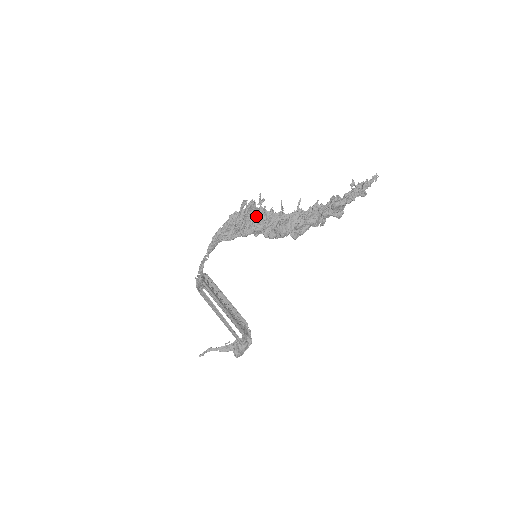
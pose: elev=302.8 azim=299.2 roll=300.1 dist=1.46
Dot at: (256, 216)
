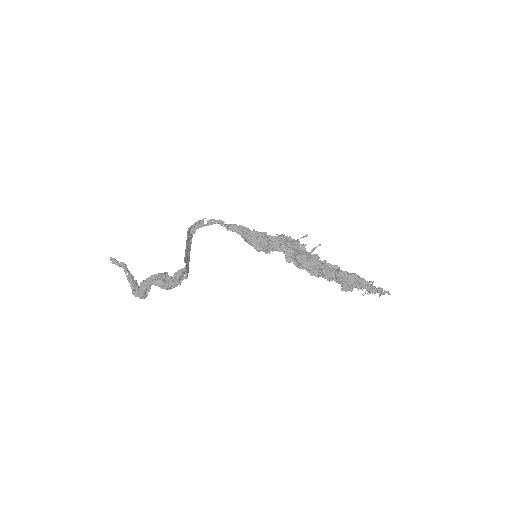
Dot at: (289, 240)
